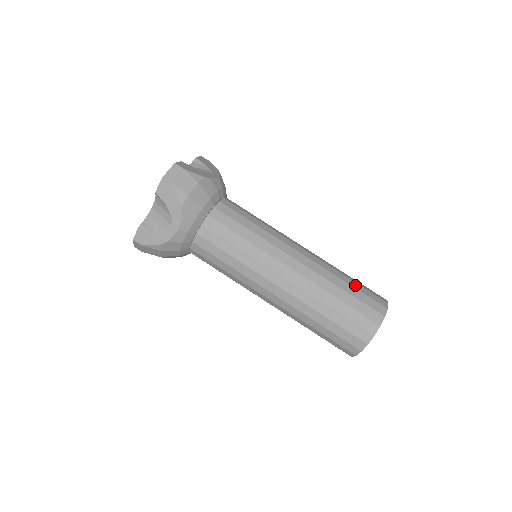
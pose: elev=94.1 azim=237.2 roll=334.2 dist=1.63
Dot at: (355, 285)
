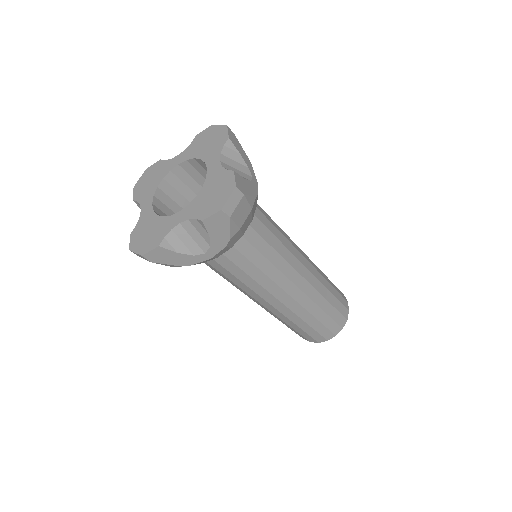
Dot at: (334, 292)
